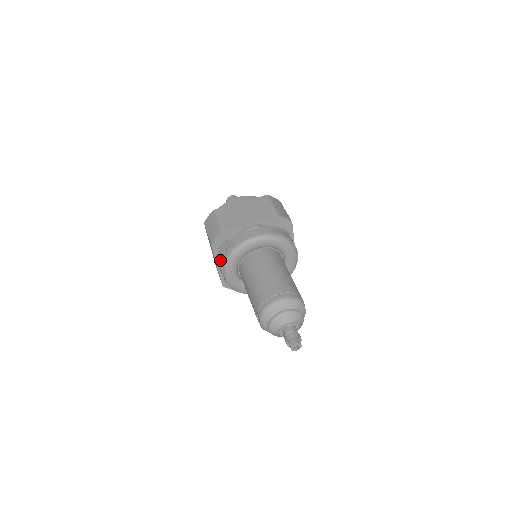
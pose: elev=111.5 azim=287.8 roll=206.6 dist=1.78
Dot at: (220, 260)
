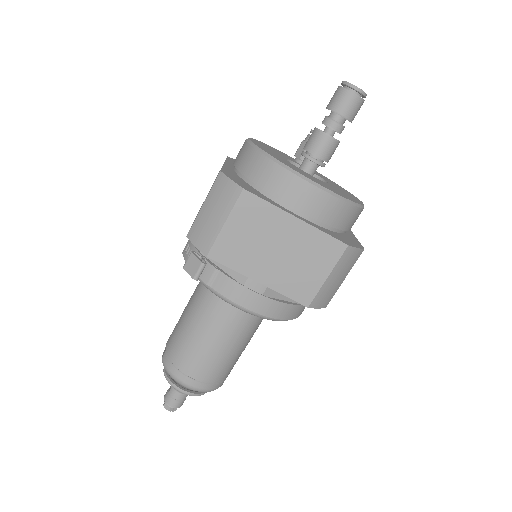
Dot at: (190, 246)
